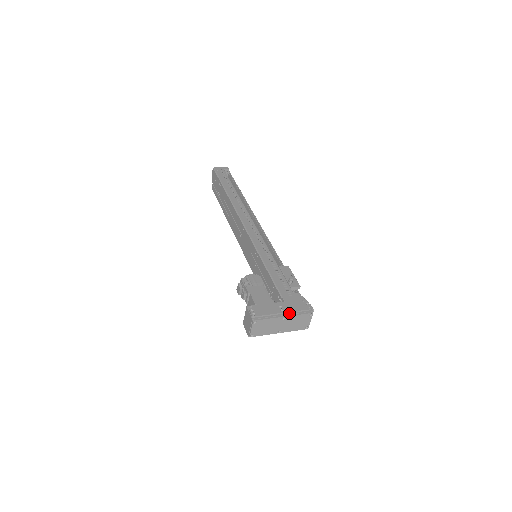
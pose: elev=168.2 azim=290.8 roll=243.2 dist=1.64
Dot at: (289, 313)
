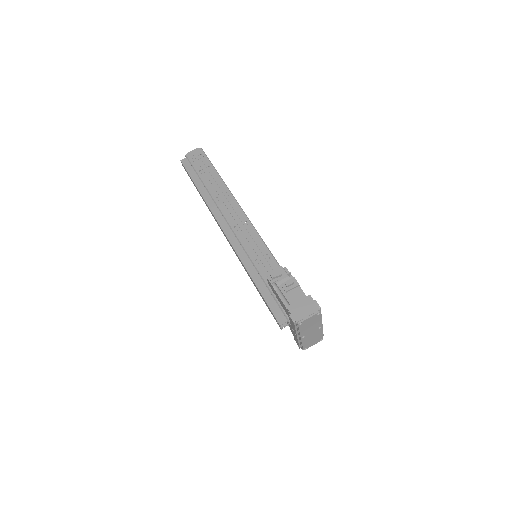
Dot at: occluded
